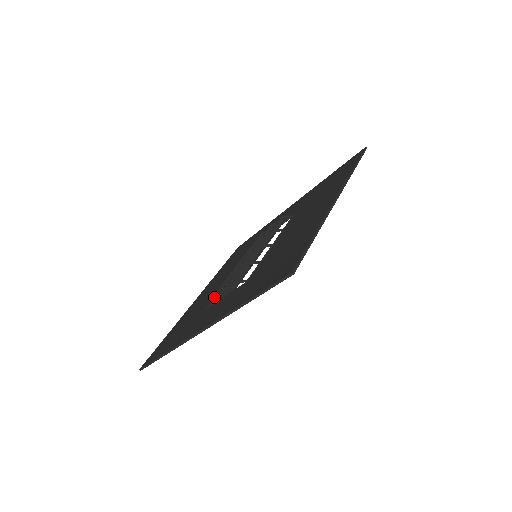
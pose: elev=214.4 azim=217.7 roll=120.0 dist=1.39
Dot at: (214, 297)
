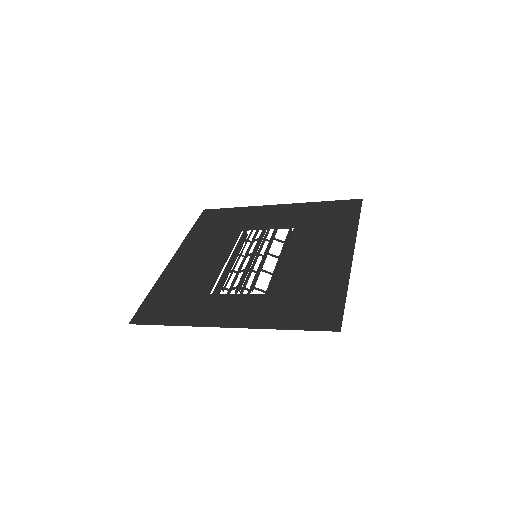
Dot at: (225, 289)
